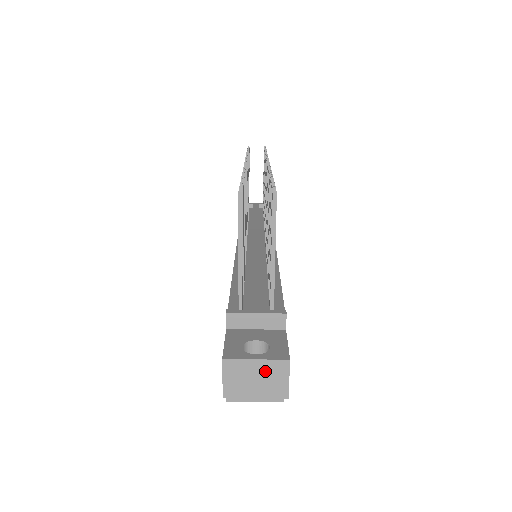
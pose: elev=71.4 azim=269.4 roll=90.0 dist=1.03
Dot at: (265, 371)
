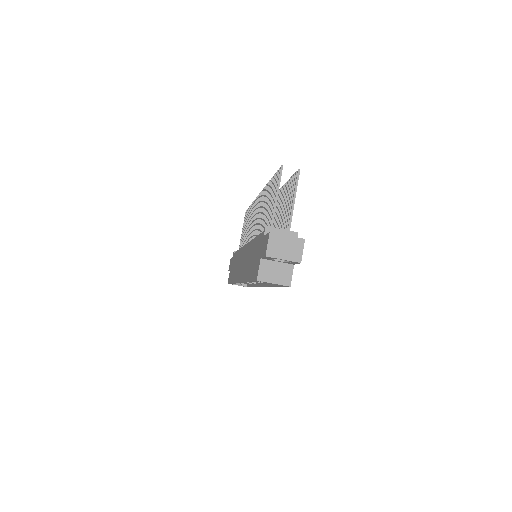
Dot at: (291, 243)
